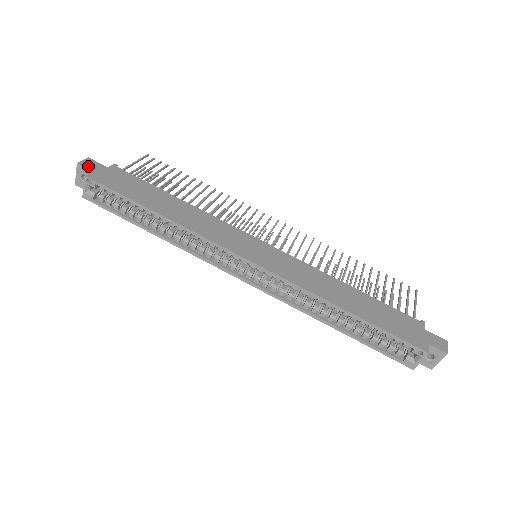
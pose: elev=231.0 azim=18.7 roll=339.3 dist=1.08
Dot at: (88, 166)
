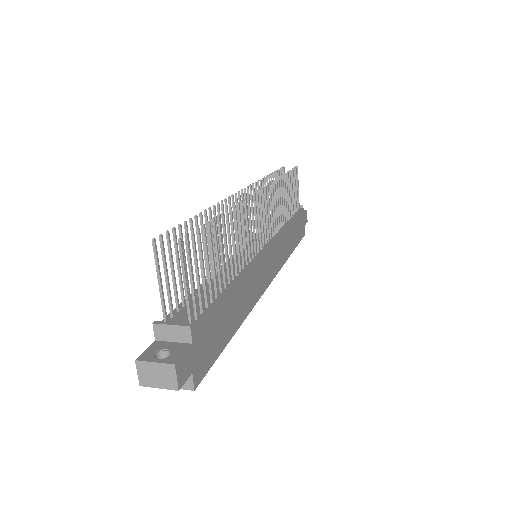
Dot at: (186, 376)
